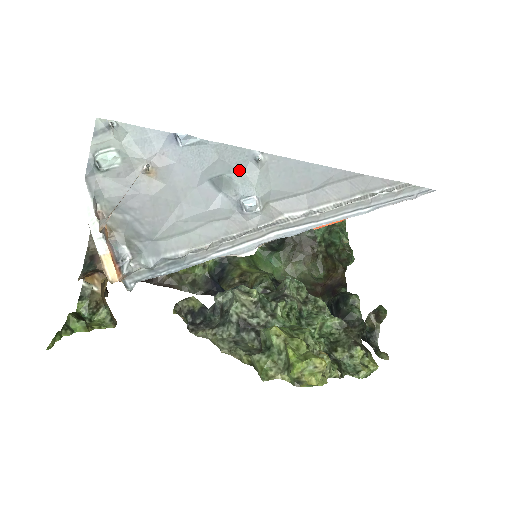
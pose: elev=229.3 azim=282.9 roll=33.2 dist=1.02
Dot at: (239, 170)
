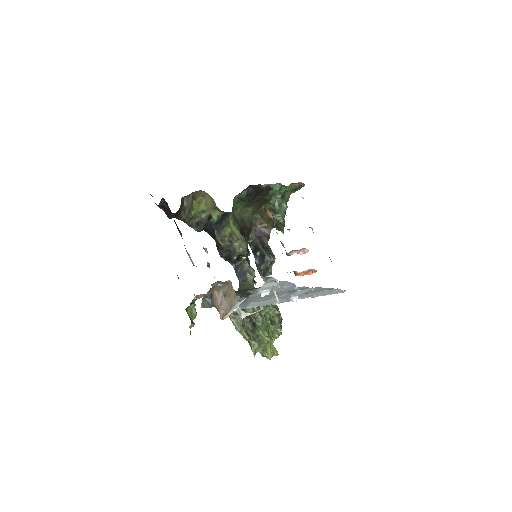
Dot at: (302, 290)
